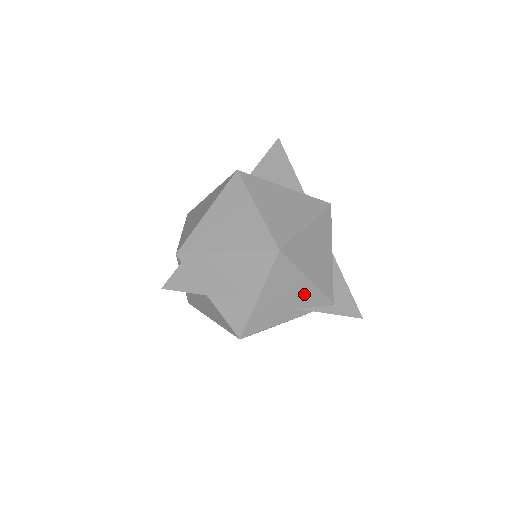
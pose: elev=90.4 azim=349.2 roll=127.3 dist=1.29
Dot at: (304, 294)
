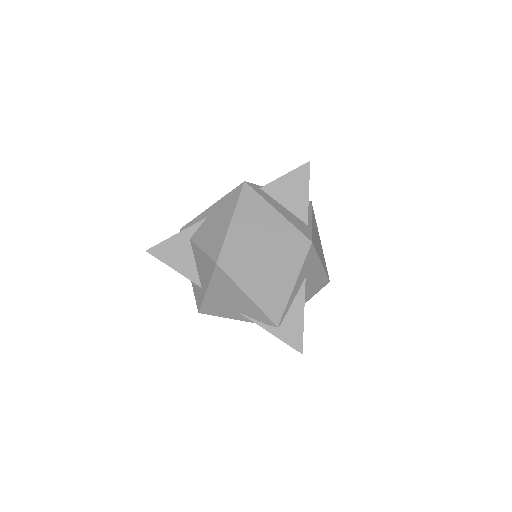
Dot at: (247, 306)
